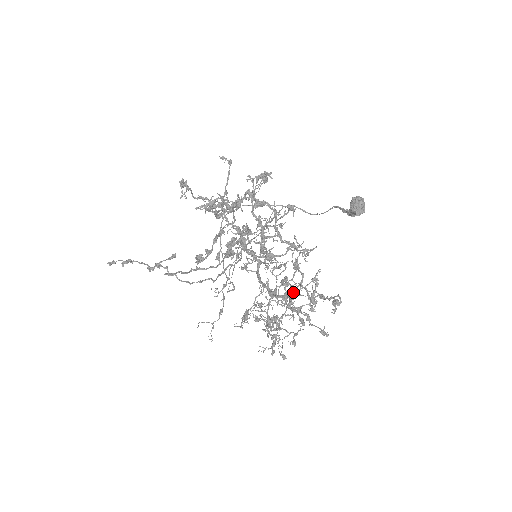
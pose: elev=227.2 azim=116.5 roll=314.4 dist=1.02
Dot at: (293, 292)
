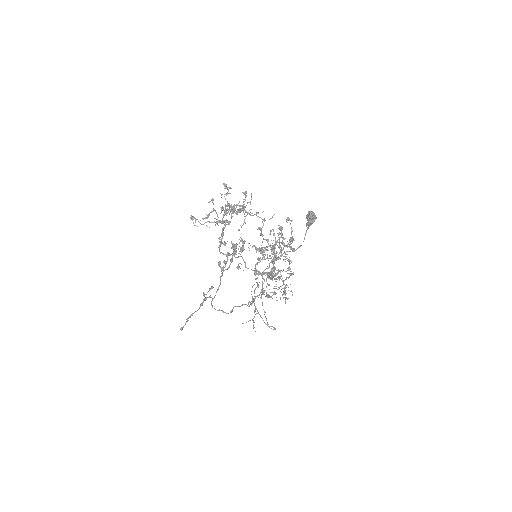
Dot at: (279, 252)
